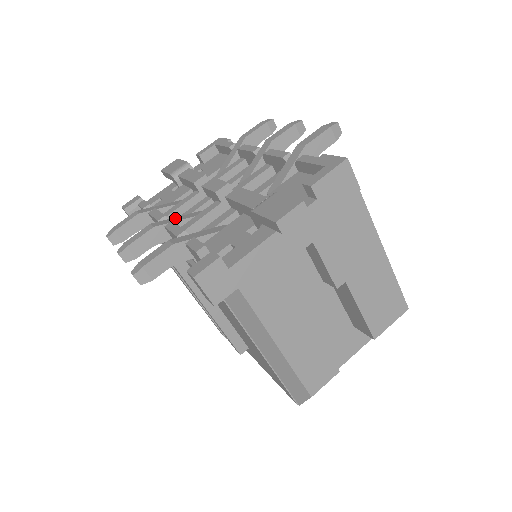
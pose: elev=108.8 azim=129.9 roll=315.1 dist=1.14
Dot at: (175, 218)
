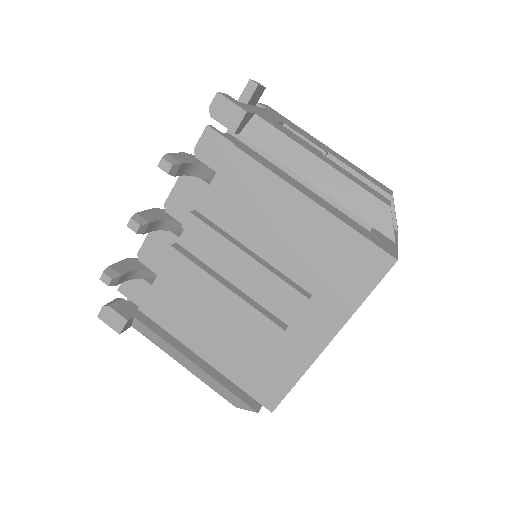
Dot at: occluded
